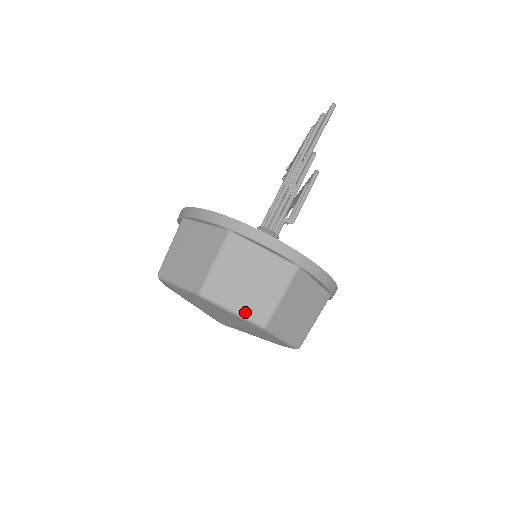
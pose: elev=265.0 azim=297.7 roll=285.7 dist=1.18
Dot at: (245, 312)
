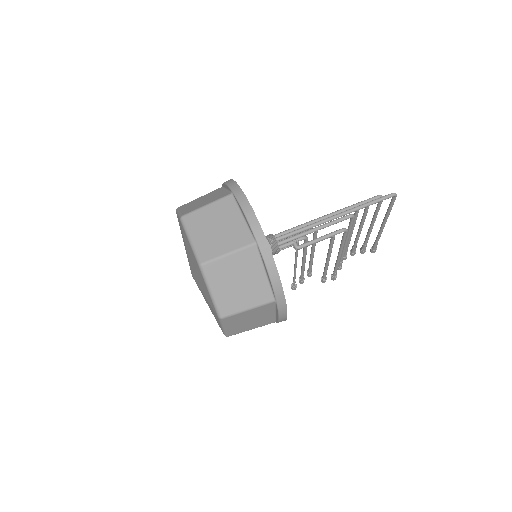
Dot at: (197, 246)
